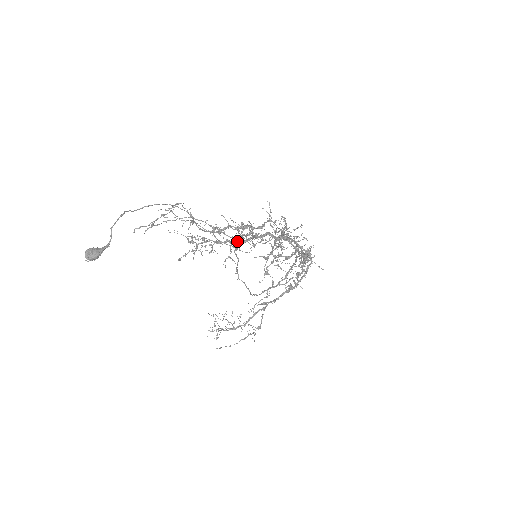
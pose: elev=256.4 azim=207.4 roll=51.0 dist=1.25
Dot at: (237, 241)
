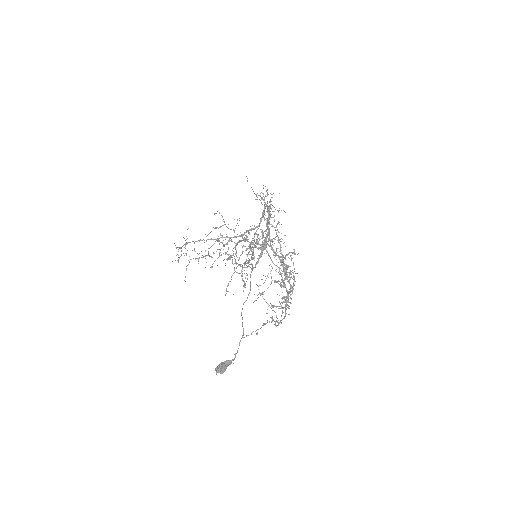
Dot at: occluded
